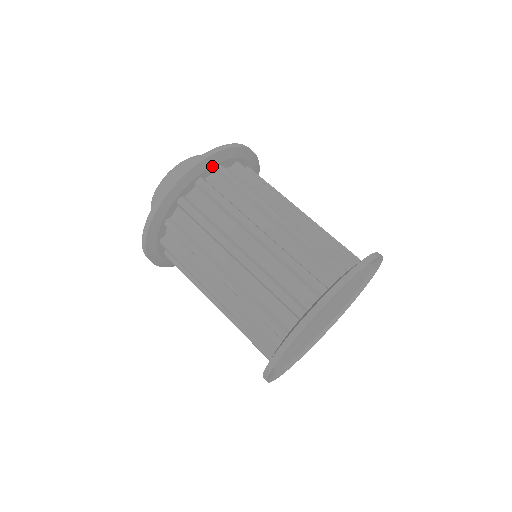
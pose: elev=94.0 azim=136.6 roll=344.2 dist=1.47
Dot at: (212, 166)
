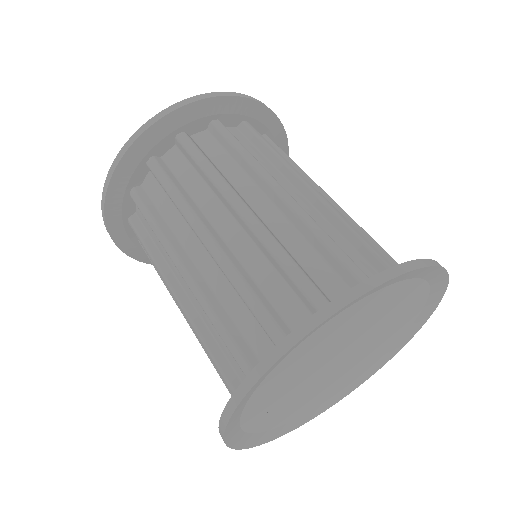
Dot at: (164, 137)
